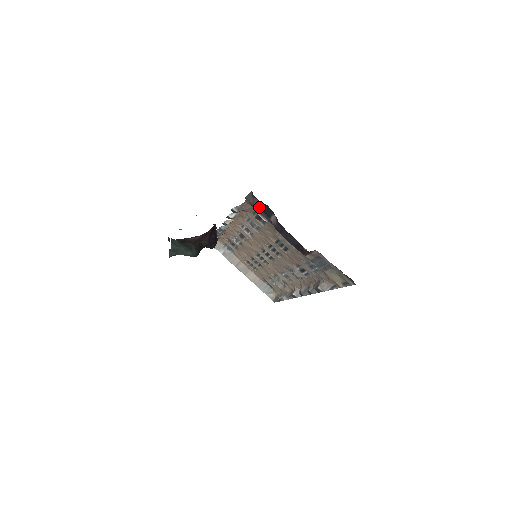
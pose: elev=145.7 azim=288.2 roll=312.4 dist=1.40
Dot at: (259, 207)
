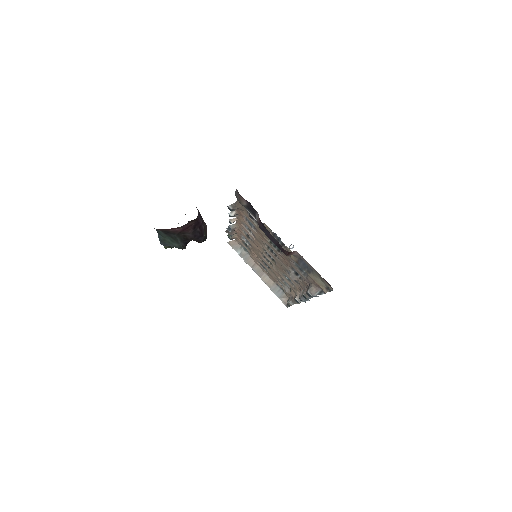
Dot at: (245, 204)
